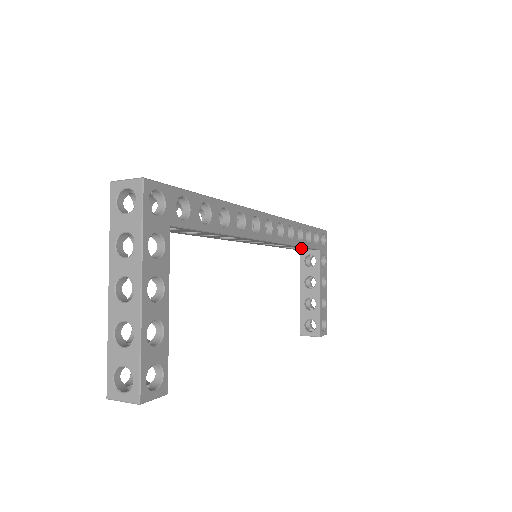
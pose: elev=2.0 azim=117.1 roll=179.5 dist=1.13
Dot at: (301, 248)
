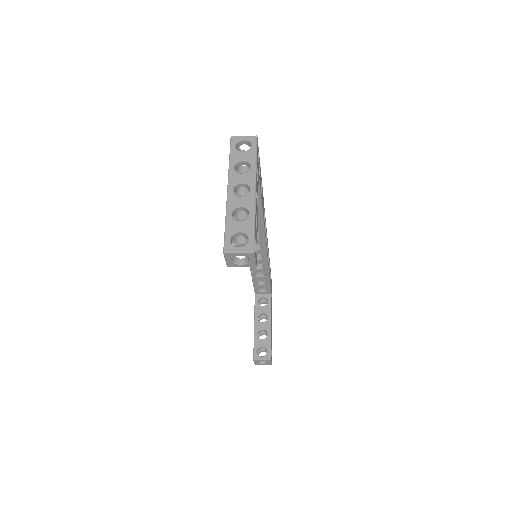
Dot at: (262, 284)
